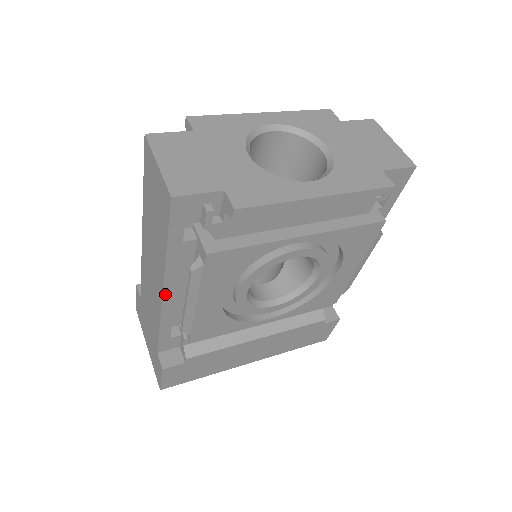
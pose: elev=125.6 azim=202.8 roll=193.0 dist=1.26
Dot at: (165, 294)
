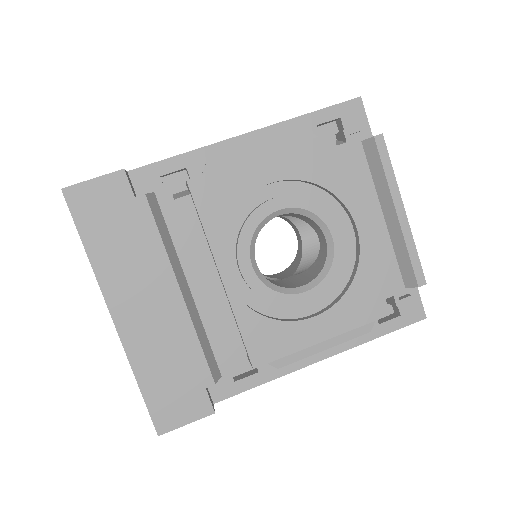
Dot at: (244, 137)
